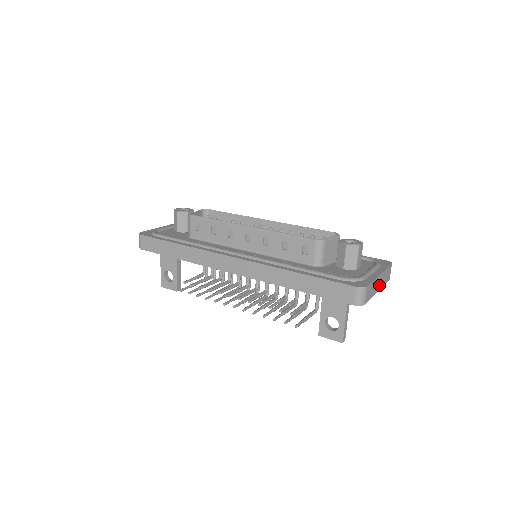
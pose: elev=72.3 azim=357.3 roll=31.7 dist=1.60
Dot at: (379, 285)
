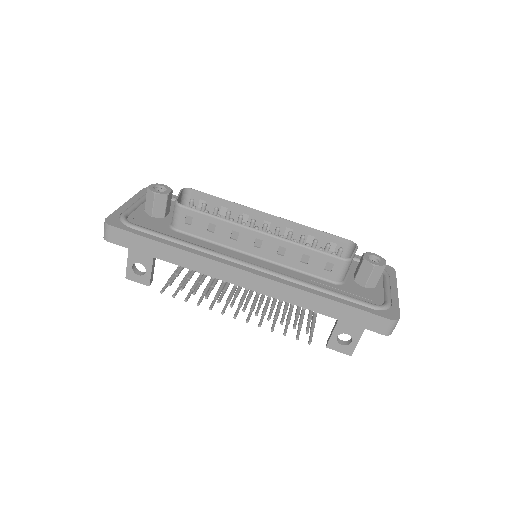
Dot at: occluded
